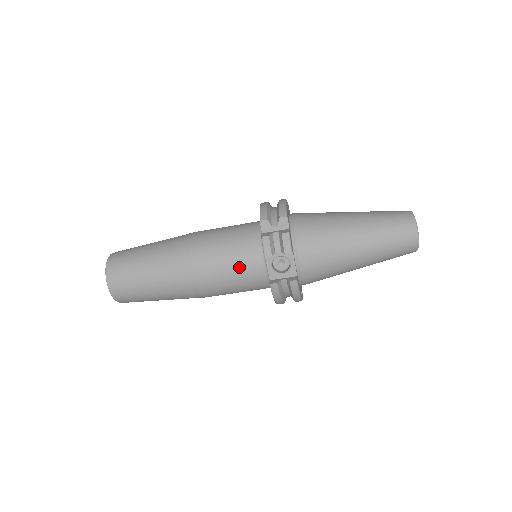
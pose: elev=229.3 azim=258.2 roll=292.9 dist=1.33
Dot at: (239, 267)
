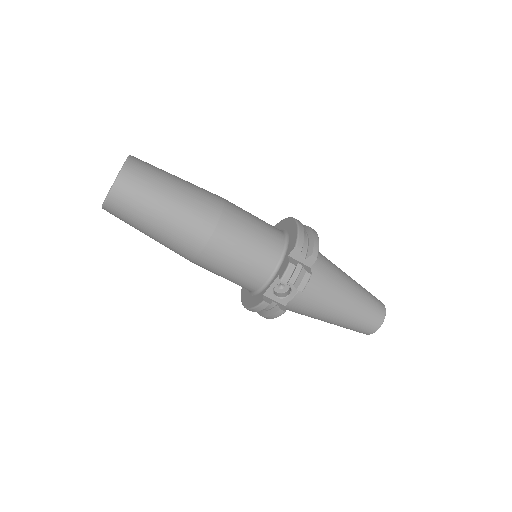
Dot at: (247, 267)
